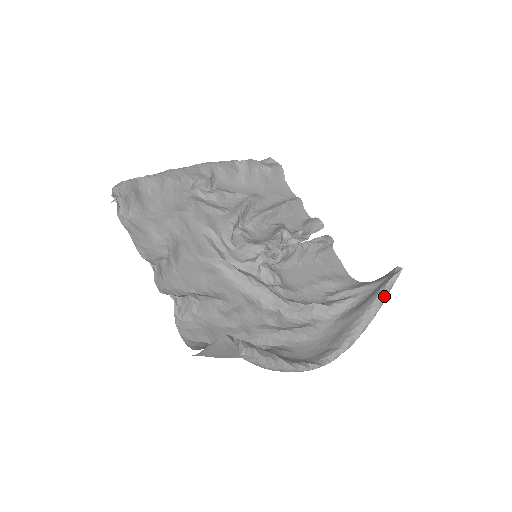
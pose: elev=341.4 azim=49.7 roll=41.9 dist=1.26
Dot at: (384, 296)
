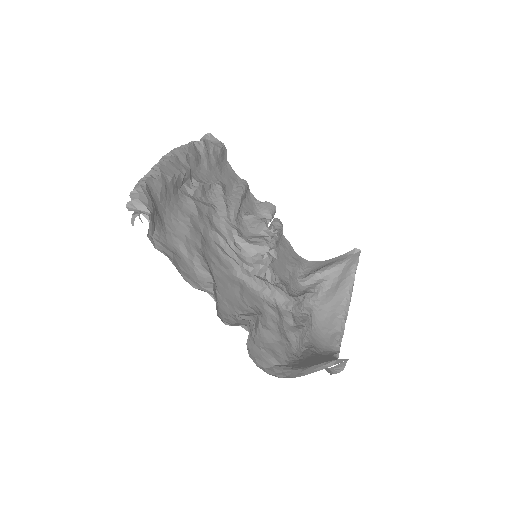
Dot at: occluded
